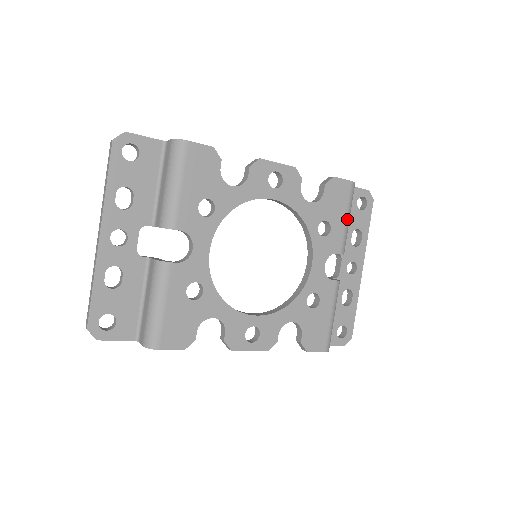
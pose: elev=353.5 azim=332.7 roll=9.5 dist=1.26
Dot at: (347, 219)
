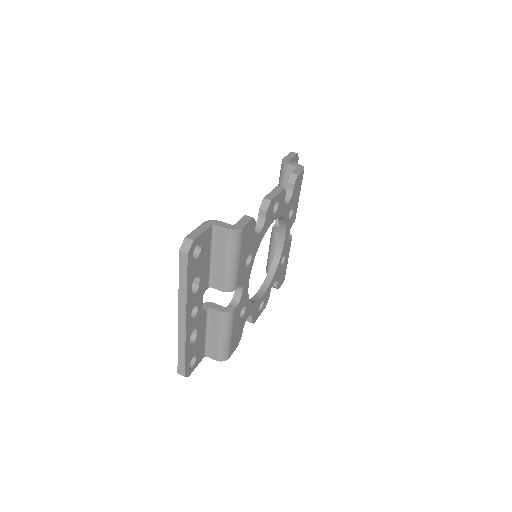
Dot at: occluded
